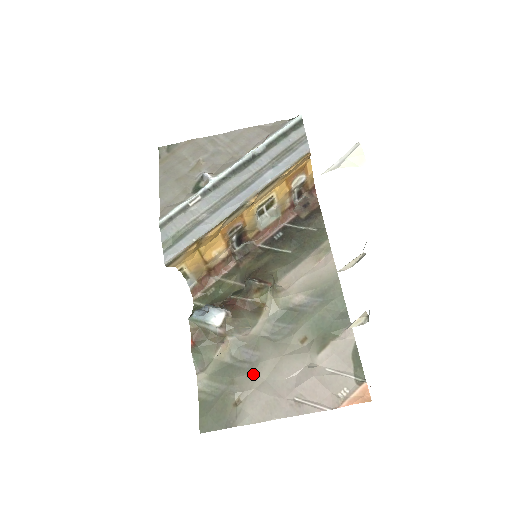
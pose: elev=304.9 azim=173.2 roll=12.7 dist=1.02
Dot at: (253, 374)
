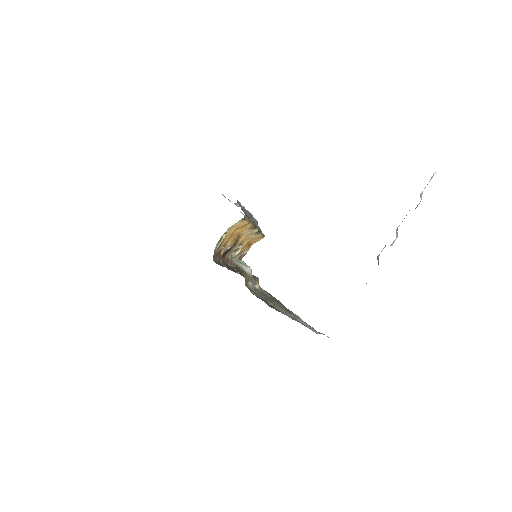
Dot at: occluded
